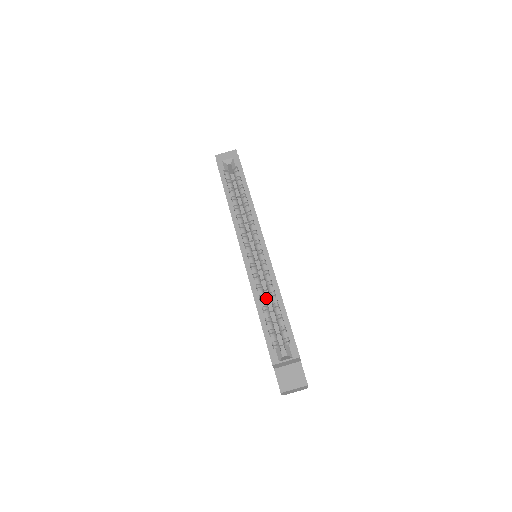
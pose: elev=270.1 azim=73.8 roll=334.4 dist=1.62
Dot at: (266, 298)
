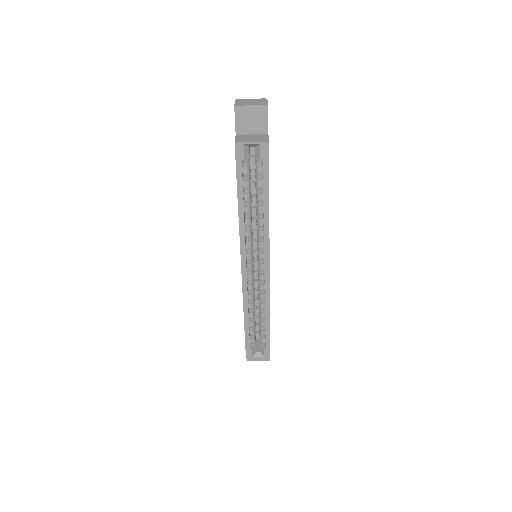
Dot at: (255, 293)
